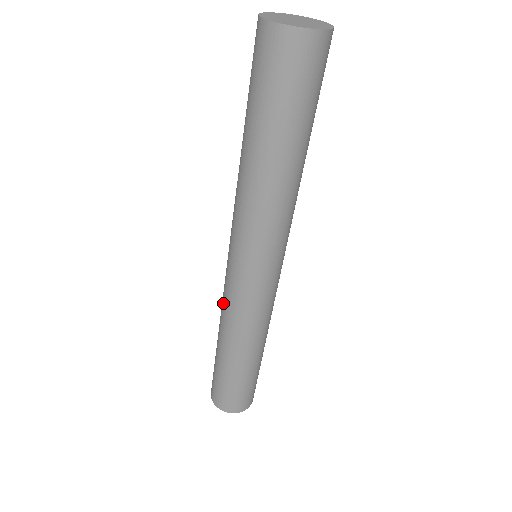
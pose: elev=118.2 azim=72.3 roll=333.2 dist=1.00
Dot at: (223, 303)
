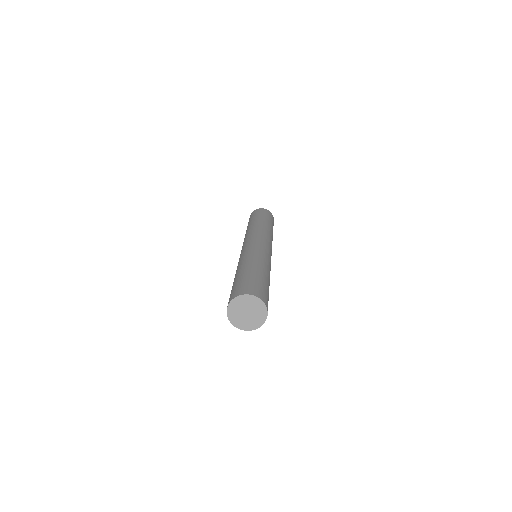
Dot at: occluded
